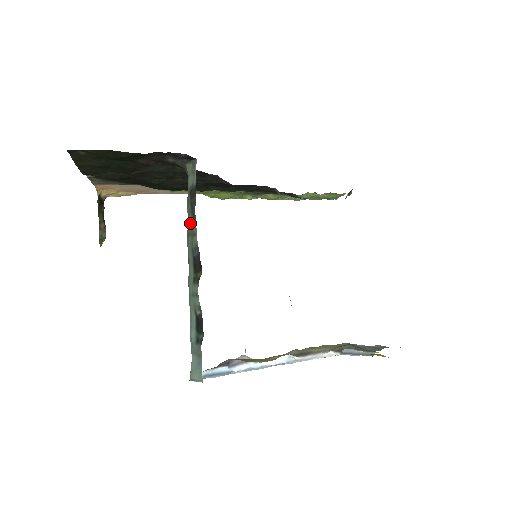
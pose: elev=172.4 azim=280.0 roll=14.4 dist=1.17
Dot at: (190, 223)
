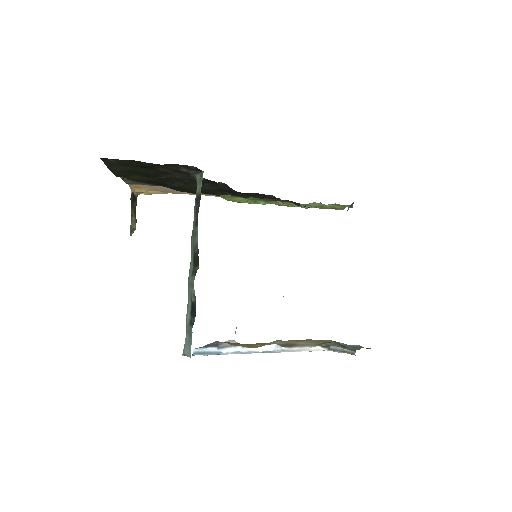
Dot at: (194, 225)
